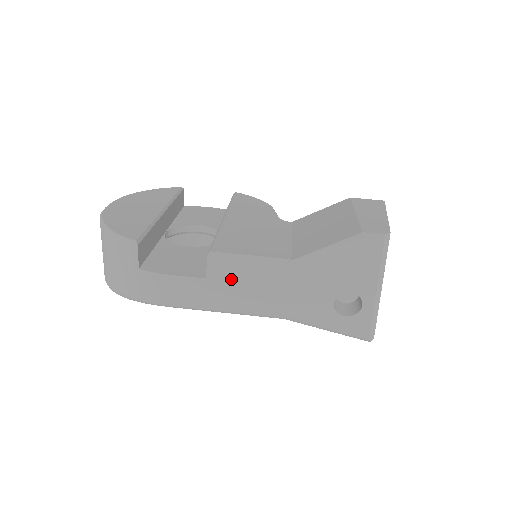
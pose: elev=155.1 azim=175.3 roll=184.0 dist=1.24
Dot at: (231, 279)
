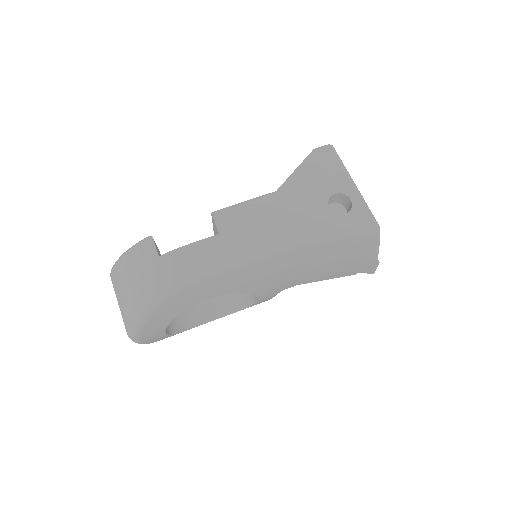
Dot at: (239, 225)
